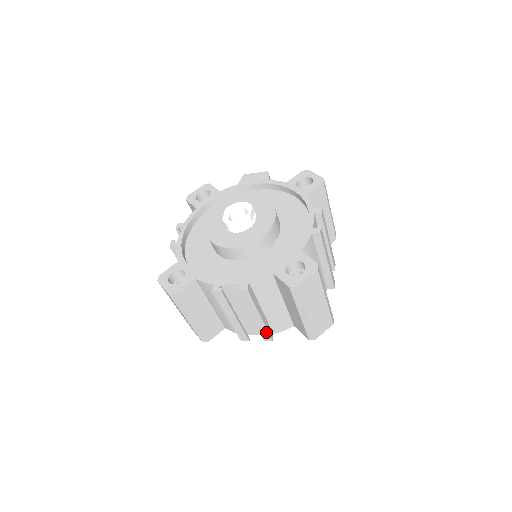
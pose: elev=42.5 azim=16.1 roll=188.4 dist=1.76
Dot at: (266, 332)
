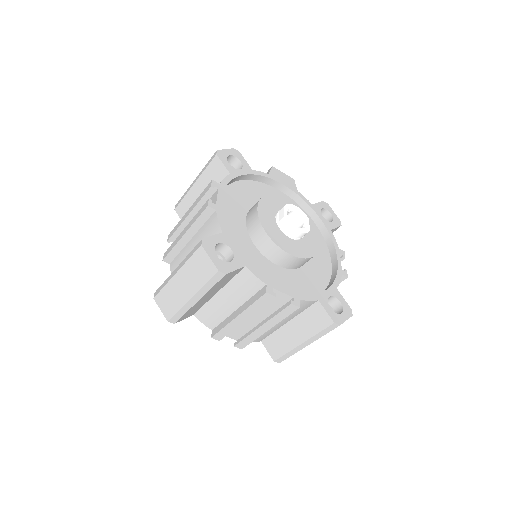
Dot at: (249, 341)
